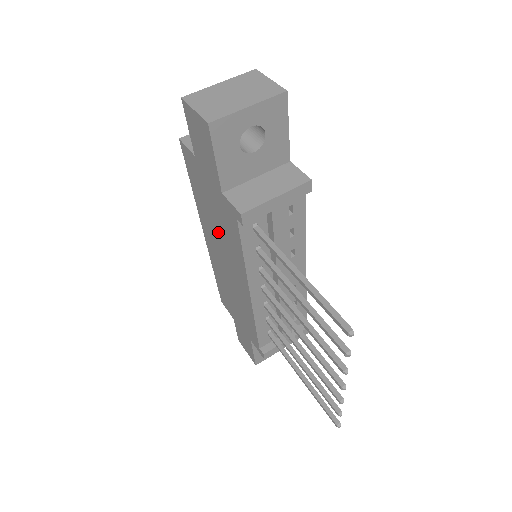
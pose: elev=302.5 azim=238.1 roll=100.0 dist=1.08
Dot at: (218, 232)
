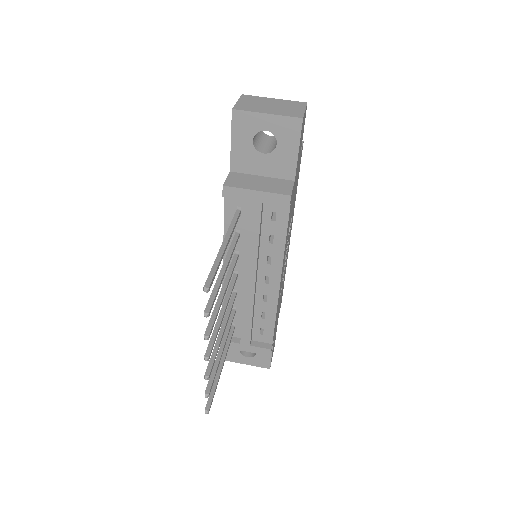
Dot at: occluded
